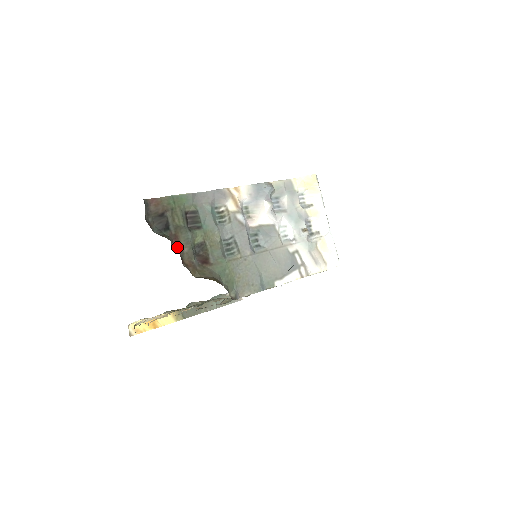
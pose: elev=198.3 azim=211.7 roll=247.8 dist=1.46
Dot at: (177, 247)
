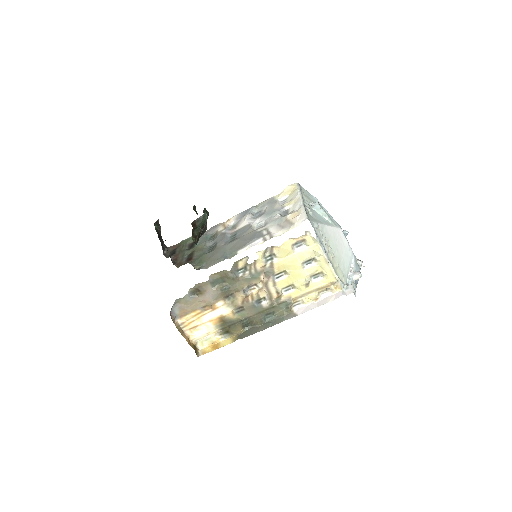
Dot at: (176, 259)
